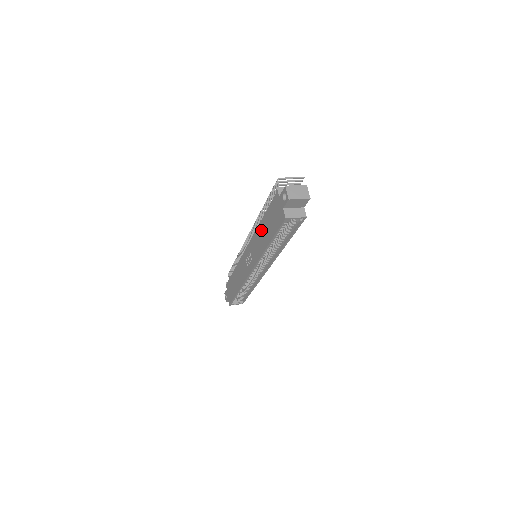
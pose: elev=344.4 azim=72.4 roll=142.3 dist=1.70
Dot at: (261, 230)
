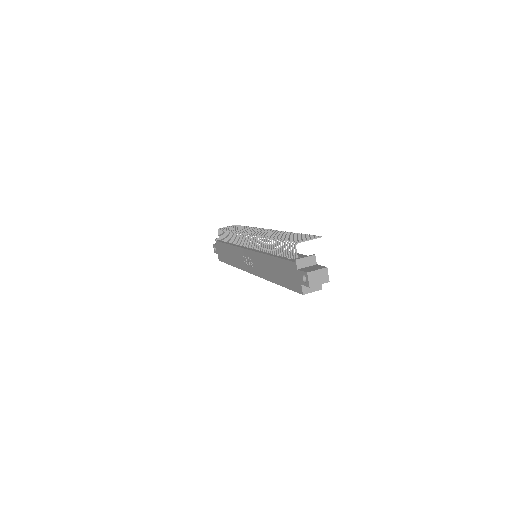
Dot at: (269, 263)
